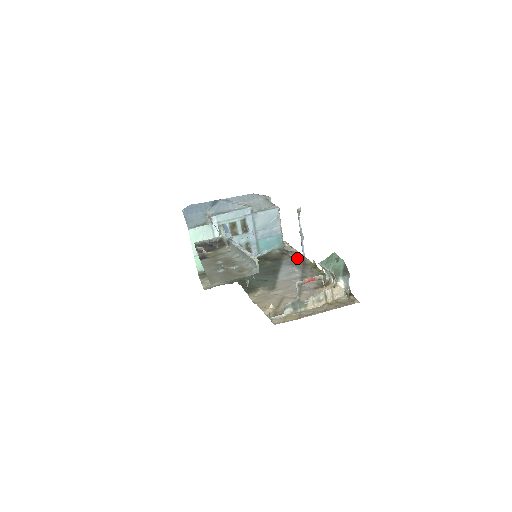
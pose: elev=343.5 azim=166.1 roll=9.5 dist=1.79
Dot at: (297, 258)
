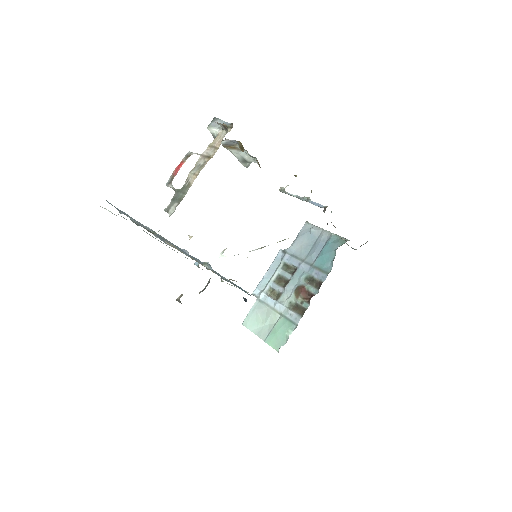
Dot at: occluded
